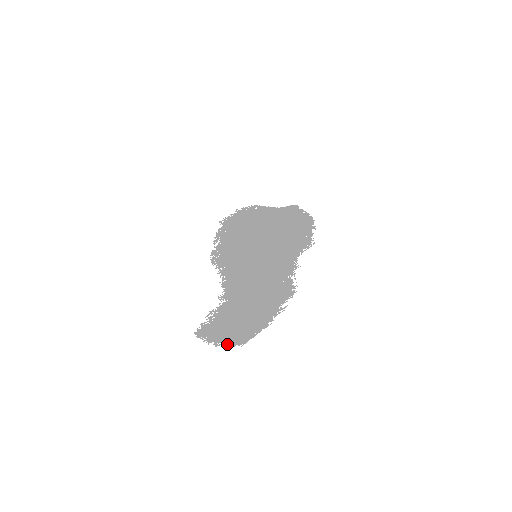
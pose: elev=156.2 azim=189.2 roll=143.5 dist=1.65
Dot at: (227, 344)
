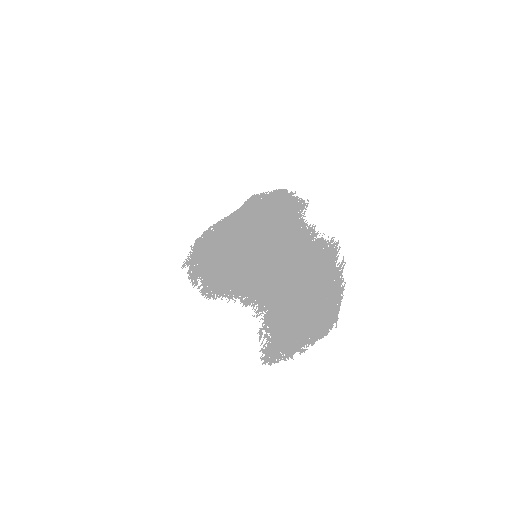
Dot at: (316, 339)
